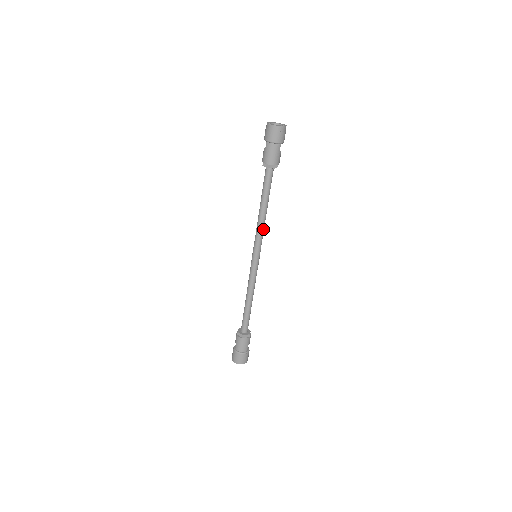
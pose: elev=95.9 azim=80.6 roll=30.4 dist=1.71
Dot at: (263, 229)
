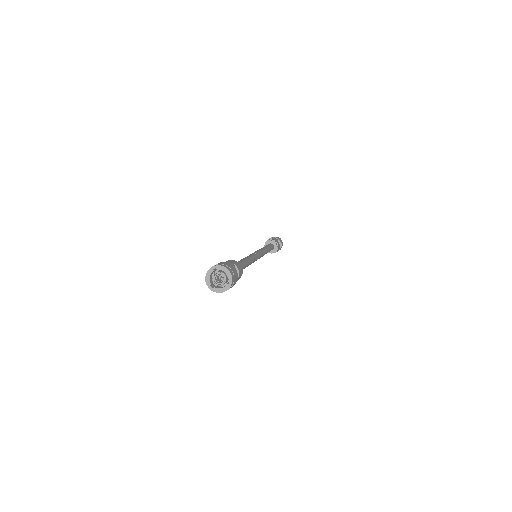
Dot at: (253, 261)
